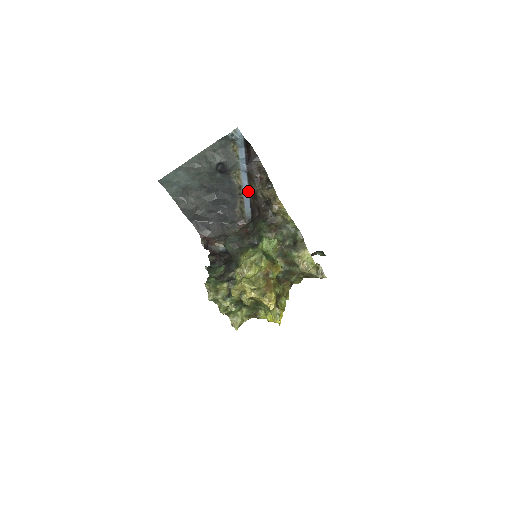
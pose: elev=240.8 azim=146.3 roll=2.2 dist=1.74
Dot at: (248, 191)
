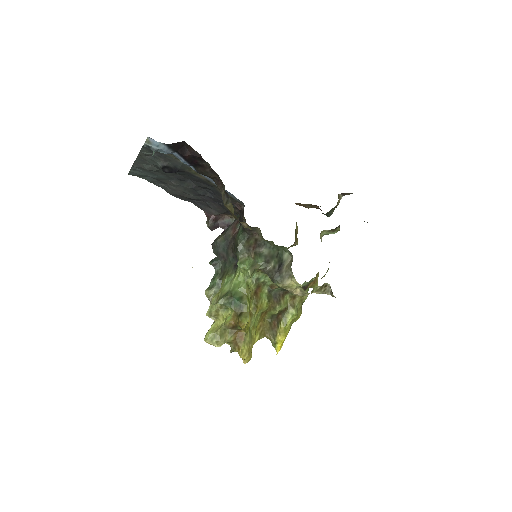
Dot at: occluded
